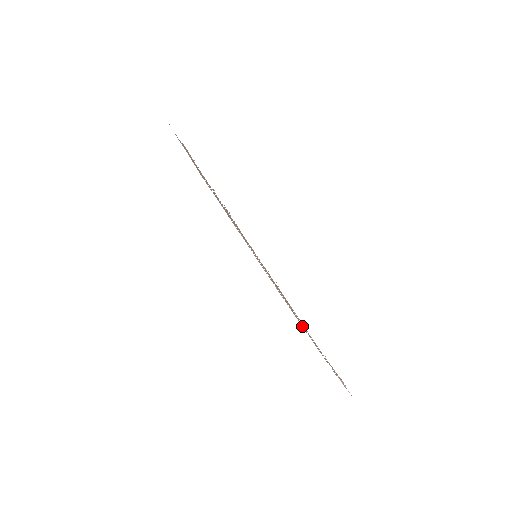
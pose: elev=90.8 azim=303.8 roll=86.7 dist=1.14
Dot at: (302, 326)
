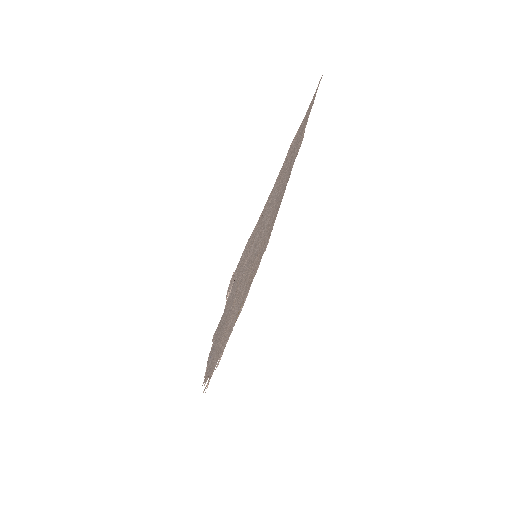
Dot at: (211, 370)
